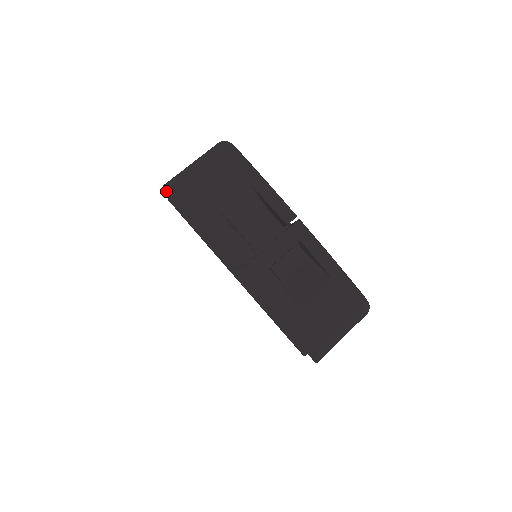
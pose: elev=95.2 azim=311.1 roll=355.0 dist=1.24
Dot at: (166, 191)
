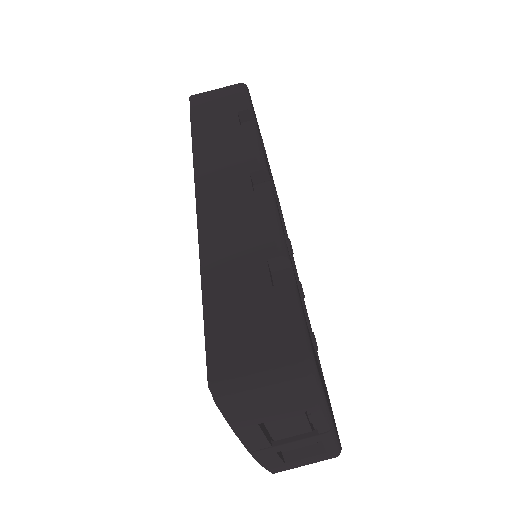
Dot at: (207, 356)
